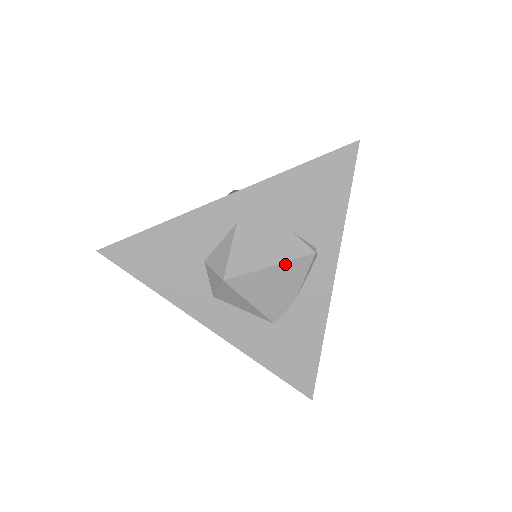
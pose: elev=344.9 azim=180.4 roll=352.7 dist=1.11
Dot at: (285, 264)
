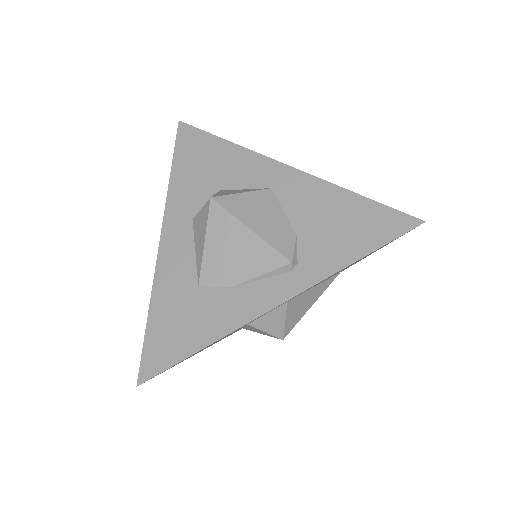
Dot at: (261, 242)
